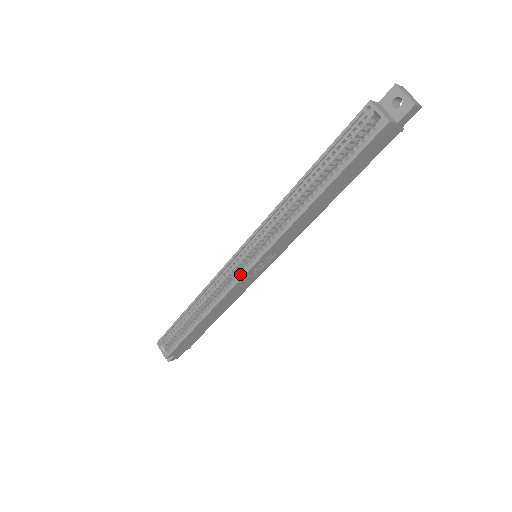
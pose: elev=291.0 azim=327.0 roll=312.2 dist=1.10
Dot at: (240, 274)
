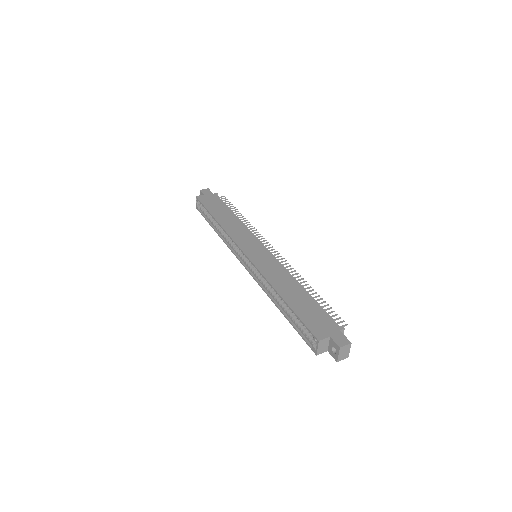
Dot at: (241, 256)
